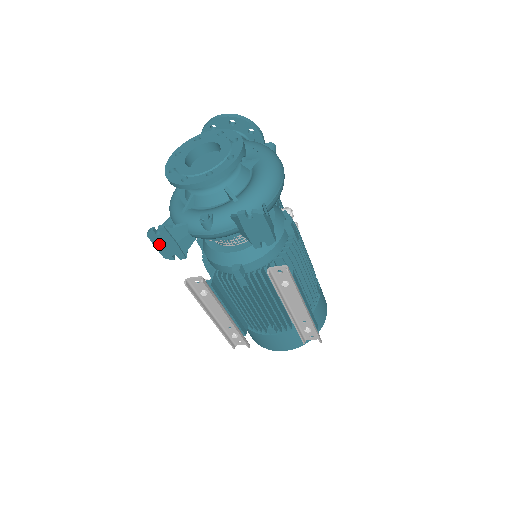
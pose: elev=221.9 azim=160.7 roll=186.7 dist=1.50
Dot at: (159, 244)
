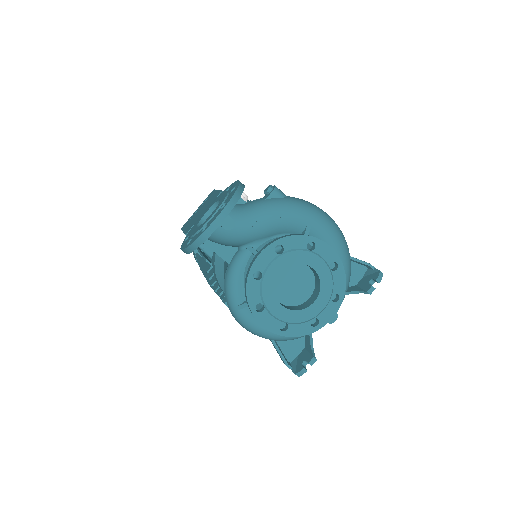
Dot at: occluded
